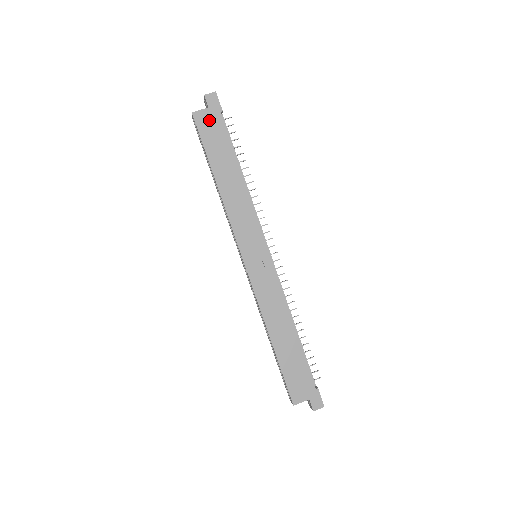
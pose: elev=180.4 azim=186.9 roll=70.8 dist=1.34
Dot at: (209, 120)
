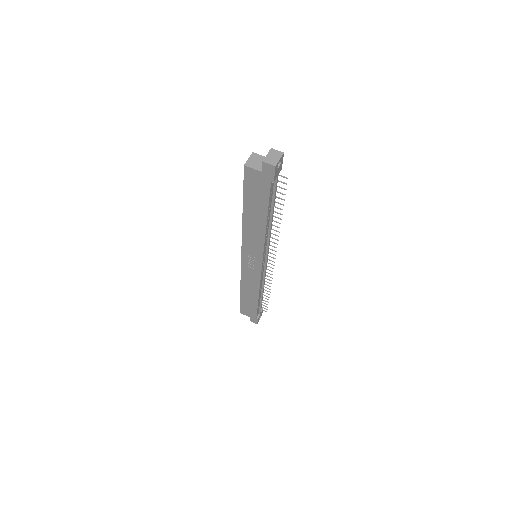
Dot at: (257, 180)
